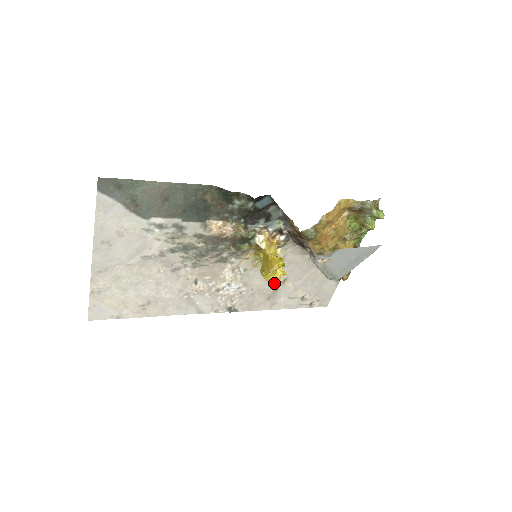
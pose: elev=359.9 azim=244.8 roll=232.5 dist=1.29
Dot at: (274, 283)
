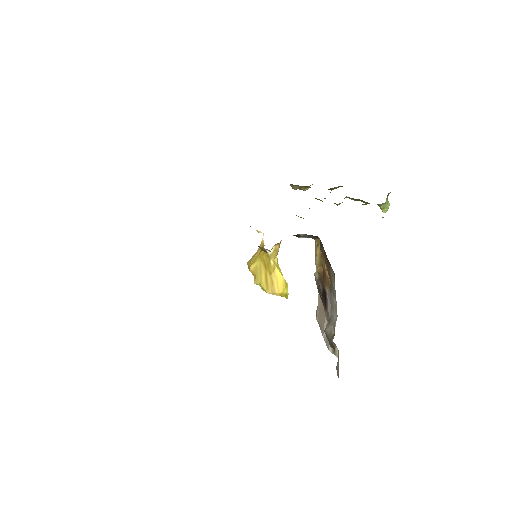
Dot at: occluded
